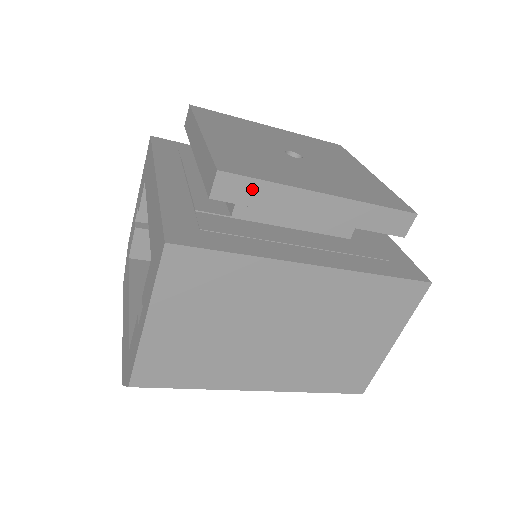
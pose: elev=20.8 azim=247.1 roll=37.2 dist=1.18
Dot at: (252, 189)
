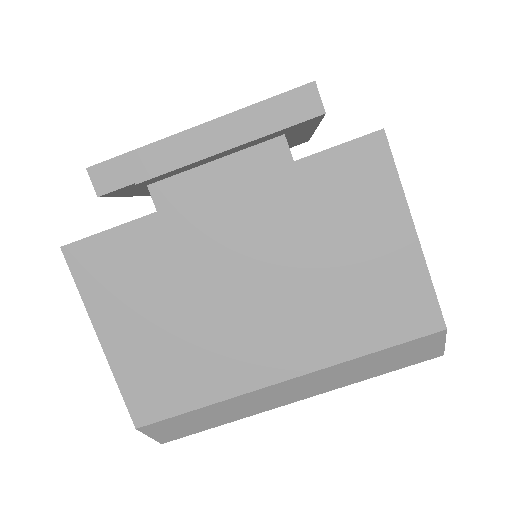
Dot at: (127, 166)
